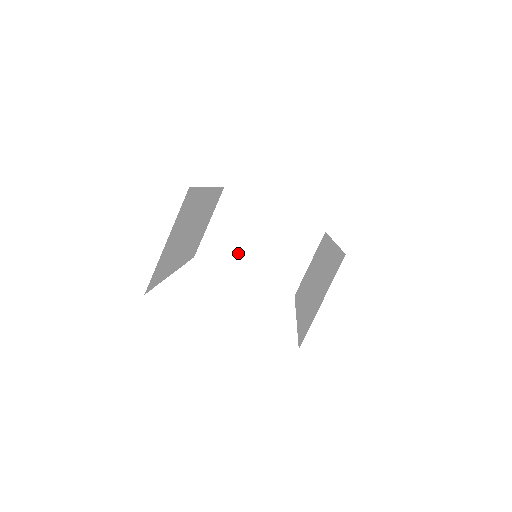
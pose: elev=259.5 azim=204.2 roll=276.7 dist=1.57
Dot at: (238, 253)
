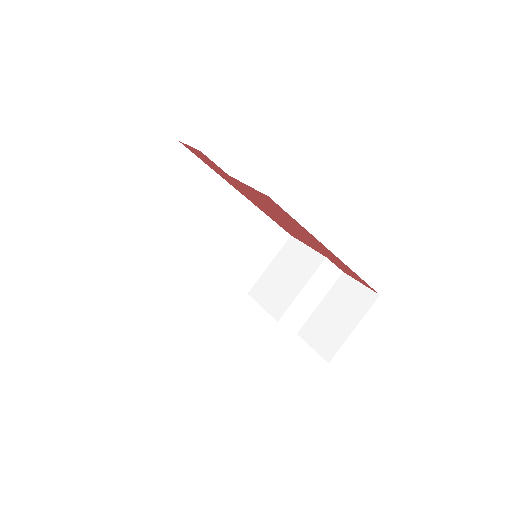
Dot at: (280, 293)
